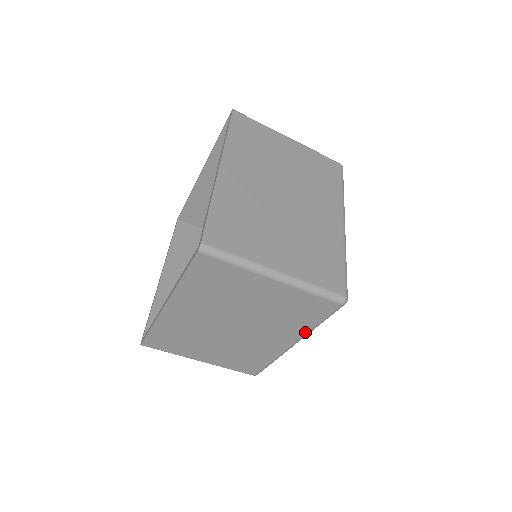
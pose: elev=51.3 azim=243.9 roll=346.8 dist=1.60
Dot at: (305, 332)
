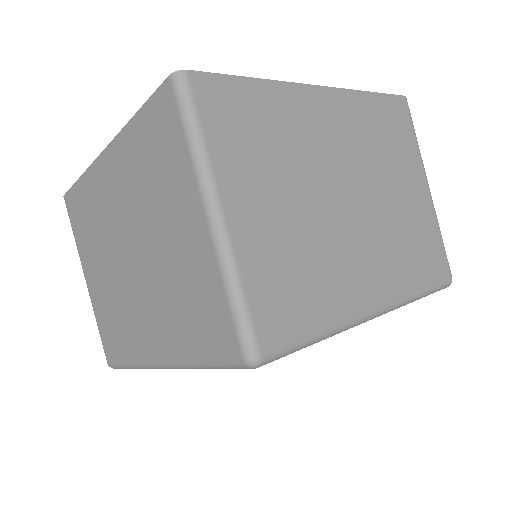
Dot at: (181, 358)
